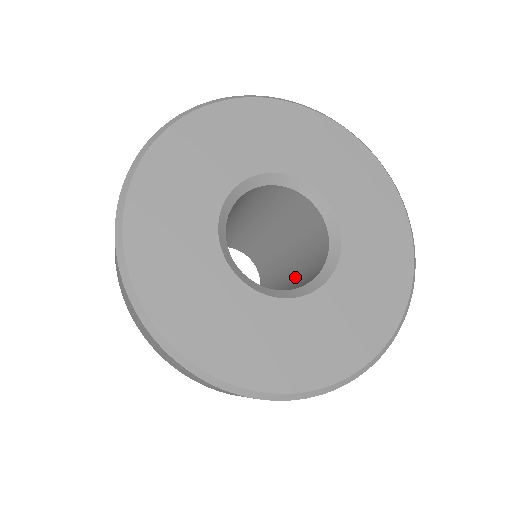
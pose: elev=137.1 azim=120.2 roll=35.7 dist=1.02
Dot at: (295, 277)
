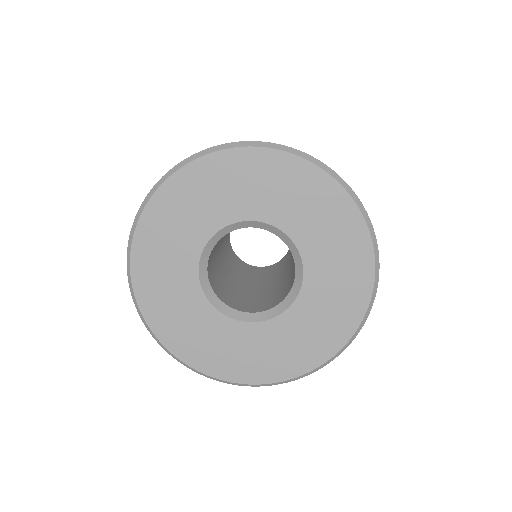
Dot at: (280, 284)
